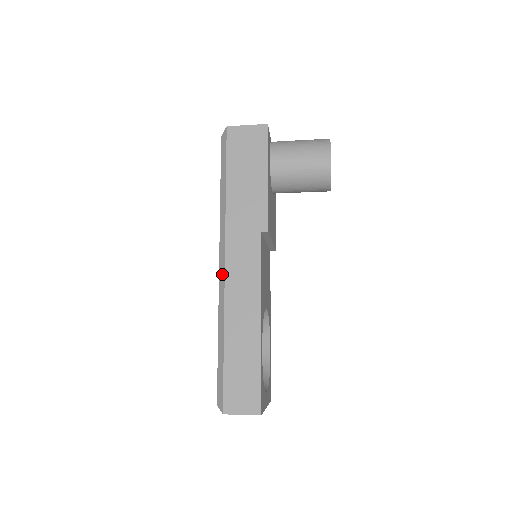
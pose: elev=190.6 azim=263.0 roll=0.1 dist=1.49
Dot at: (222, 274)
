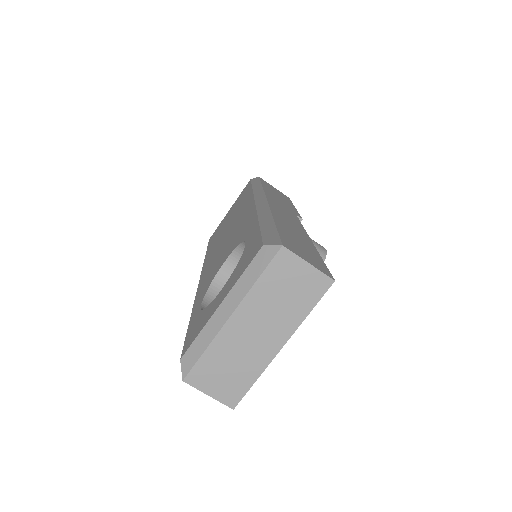
Dot at: (262, 201)
